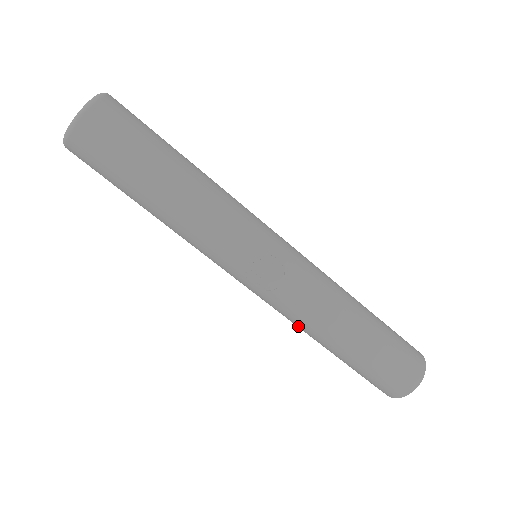
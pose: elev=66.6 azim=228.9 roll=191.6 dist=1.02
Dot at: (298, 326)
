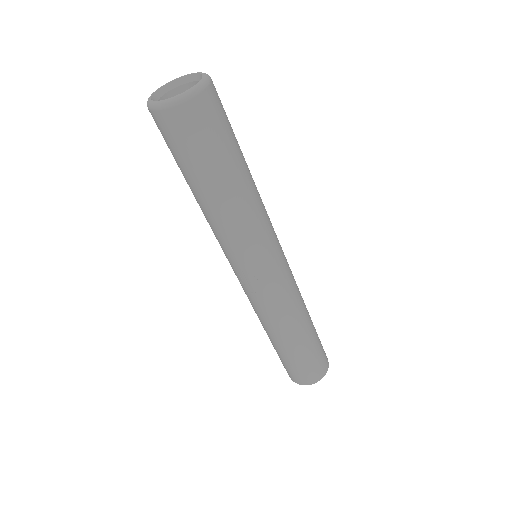
Dot at: occluded
